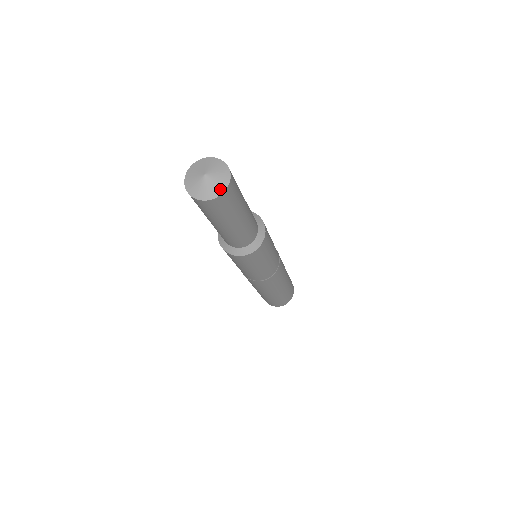
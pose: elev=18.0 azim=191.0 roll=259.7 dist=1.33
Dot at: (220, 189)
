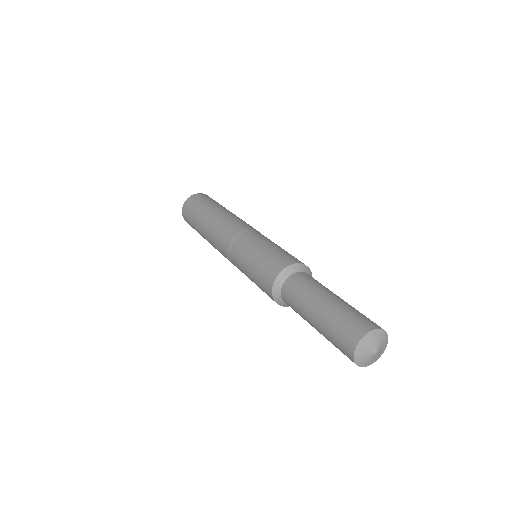
Dot at: (386, 341)
